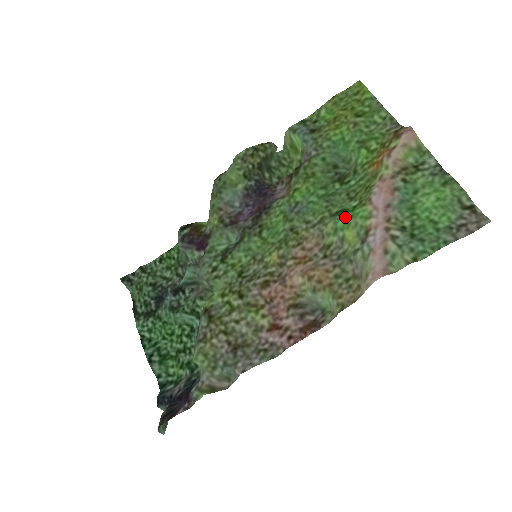
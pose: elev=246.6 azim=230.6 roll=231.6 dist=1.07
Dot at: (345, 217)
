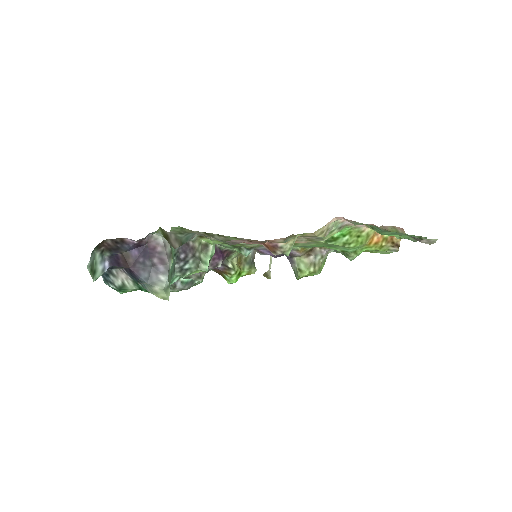
Dot at: occluded
